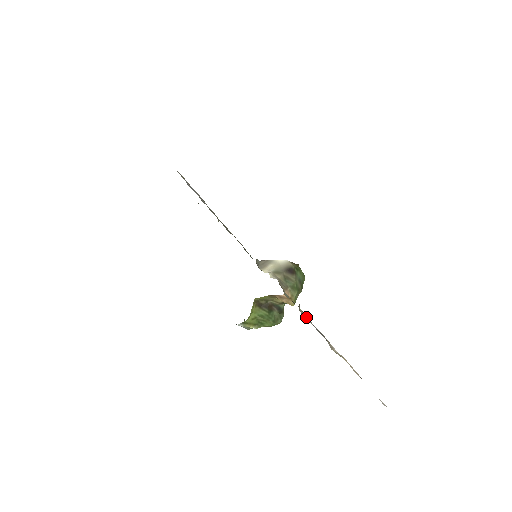
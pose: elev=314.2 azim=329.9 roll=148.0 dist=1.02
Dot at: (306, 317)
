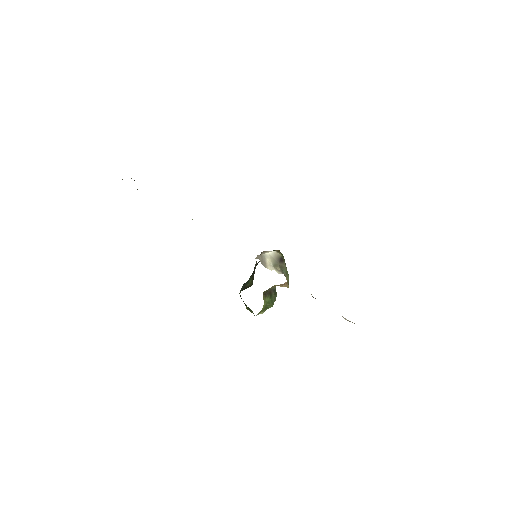
Dot at: occluded
